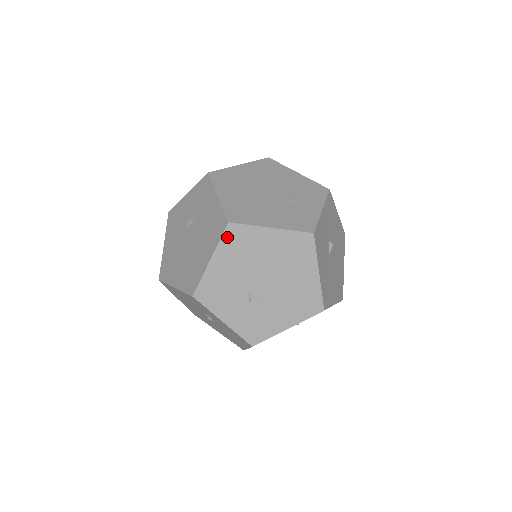
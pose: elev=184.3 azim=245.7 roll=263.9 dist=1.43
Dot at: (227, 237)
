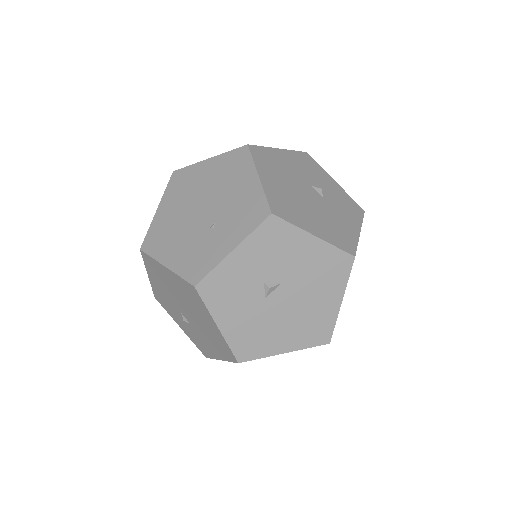
Dot at: (146, 261)
